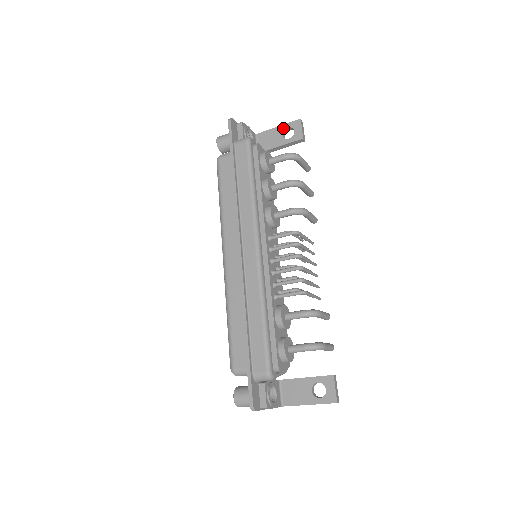
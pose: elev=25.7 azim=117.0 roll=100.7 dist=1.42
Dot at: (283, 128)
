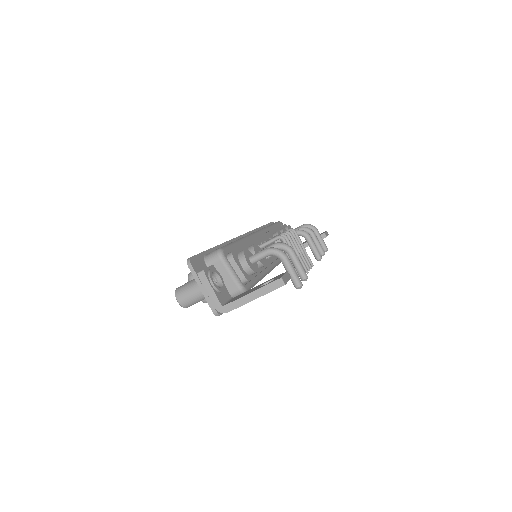
Dot at: occluded
